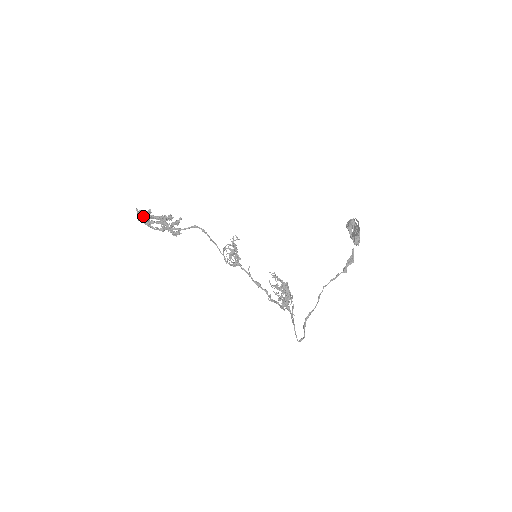
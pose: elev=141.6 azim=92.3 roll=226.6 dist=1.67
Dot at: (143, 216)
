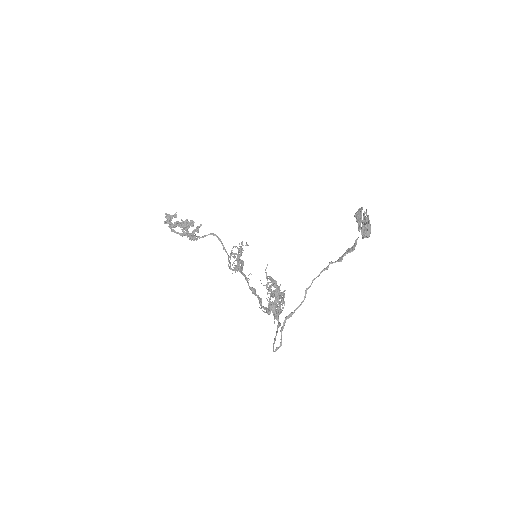
Dot at: (168, 218)
